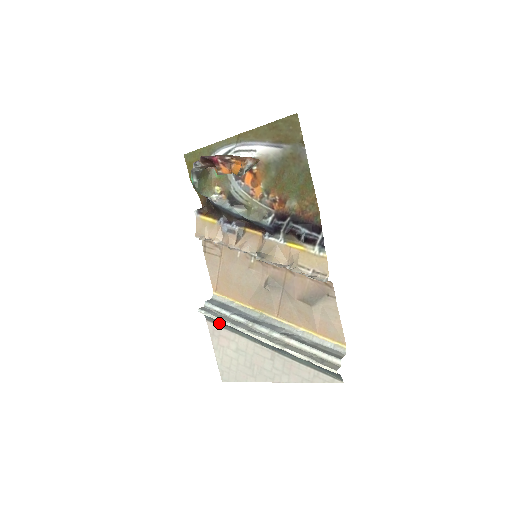
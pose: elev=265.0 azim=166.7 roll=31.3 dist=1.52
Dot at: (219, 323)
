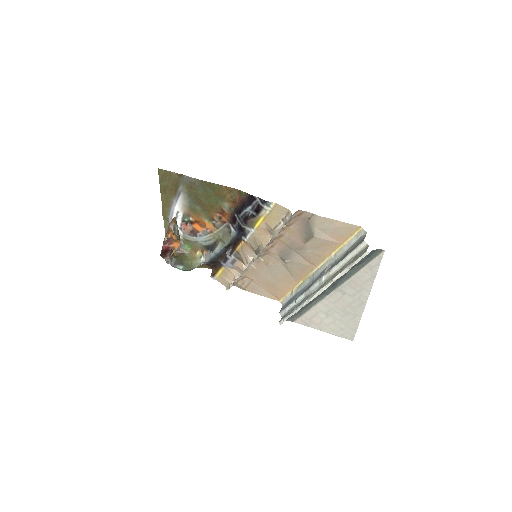
Dot at: (298, 315)
